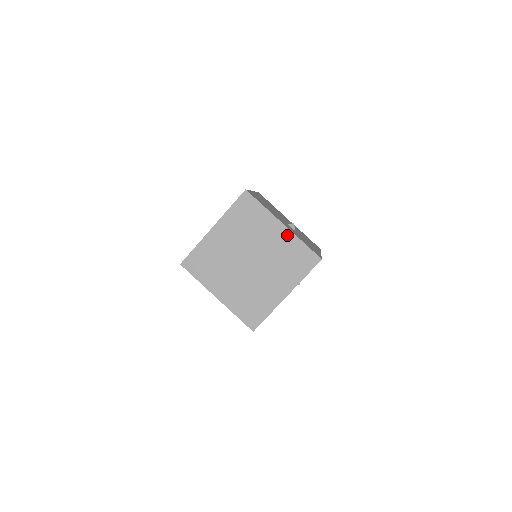
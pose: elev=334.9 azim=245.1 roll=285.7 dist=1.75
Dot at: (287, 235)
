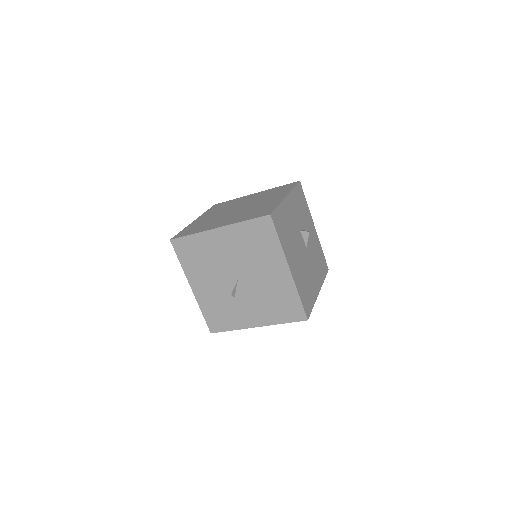
Dot at: (262, 192)
